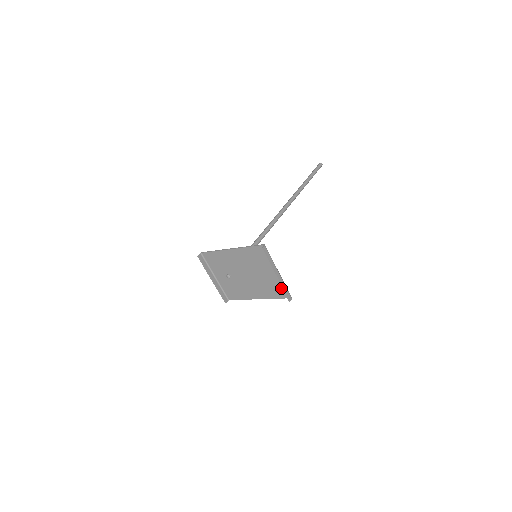
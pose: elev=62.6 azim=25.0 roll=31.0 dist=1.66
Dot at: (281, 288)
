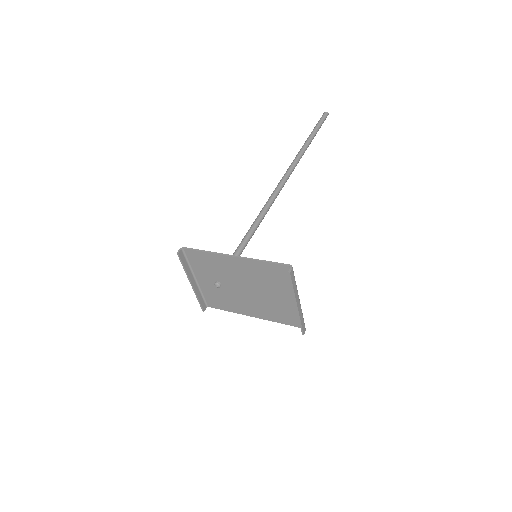
Dot at: (294, 316)
